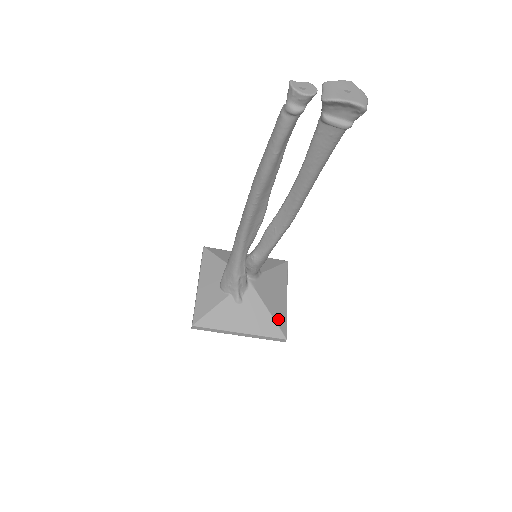
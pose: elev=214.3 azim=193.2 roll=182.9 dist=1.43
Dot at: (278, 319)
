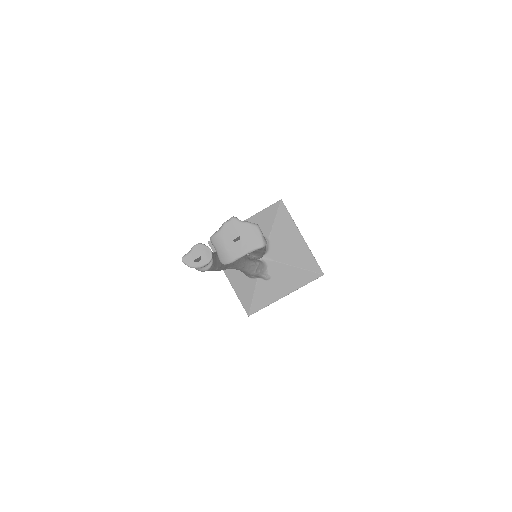
Dot at: (307, 265)
